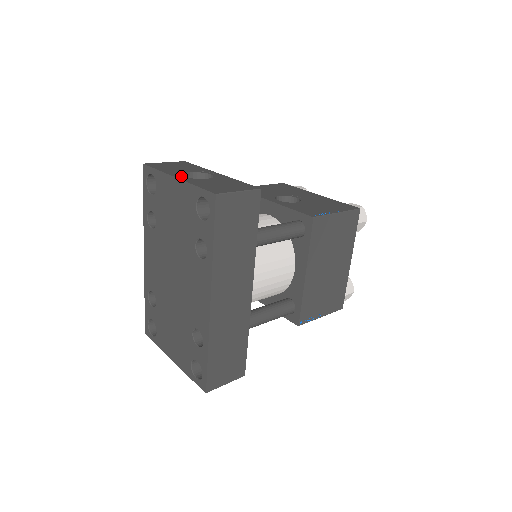
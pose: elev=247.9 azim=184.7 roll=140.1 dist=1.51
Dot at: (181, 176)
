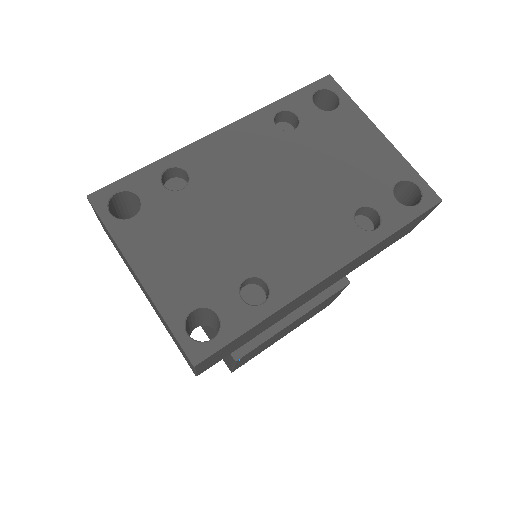
Dot at: occluded
